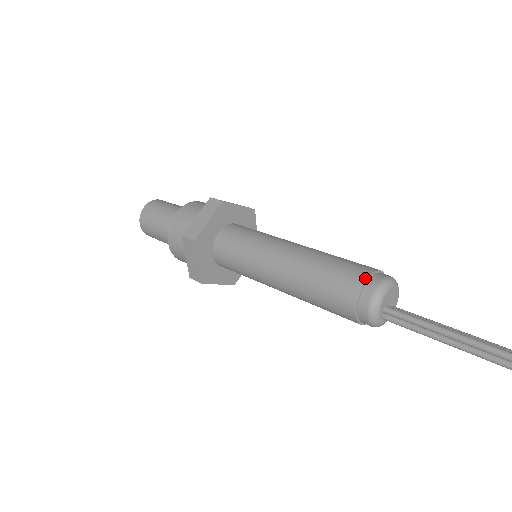
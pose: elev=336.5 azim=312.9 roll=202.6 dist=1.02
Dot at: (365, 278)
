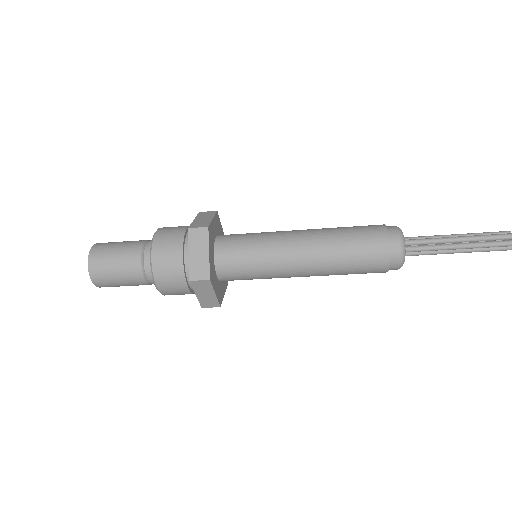
Dot at: occluded
